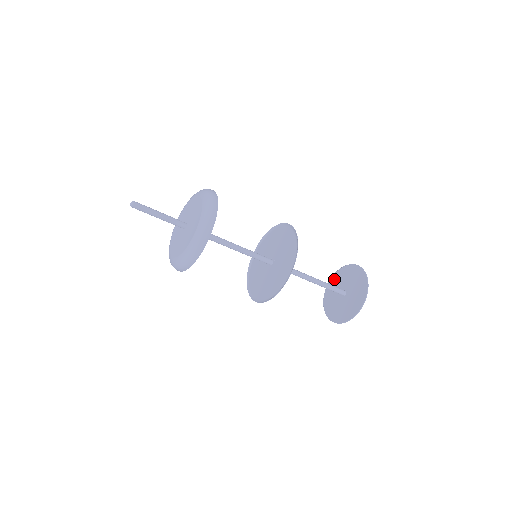
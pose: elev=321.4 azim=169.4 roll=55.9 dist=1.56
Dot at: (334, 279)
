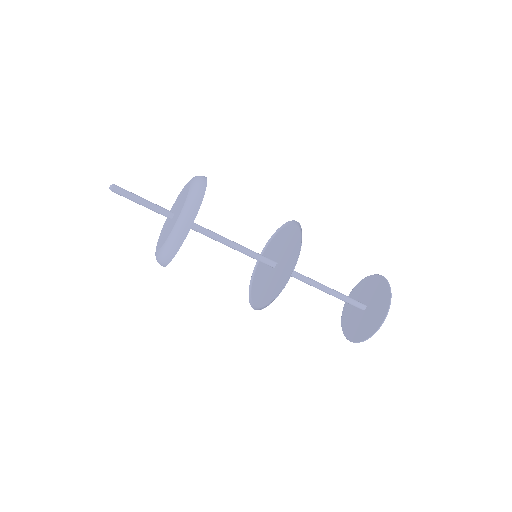
Dot at: (376, 281)
